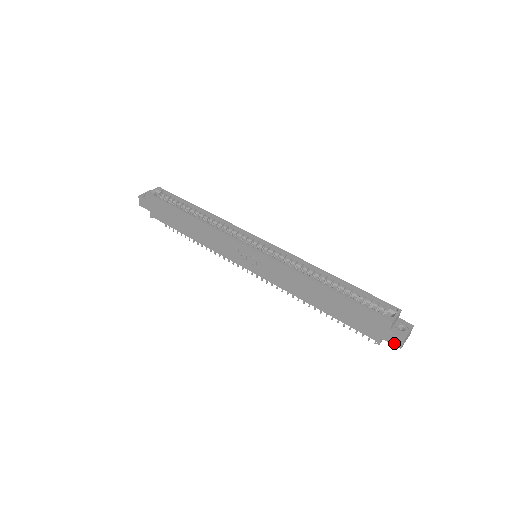
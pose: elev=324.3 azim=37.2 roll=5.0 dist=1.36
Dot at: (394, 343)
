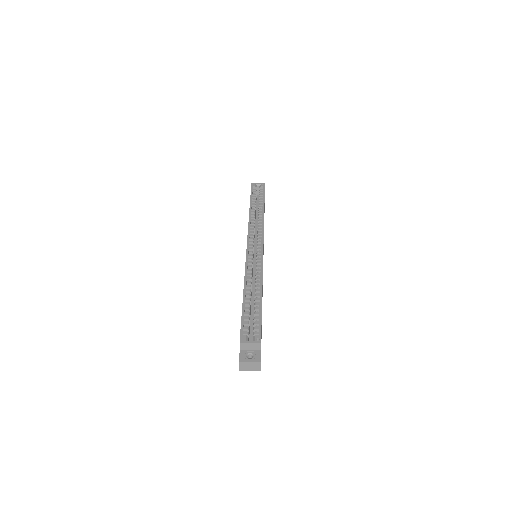
Dot at: occluded
